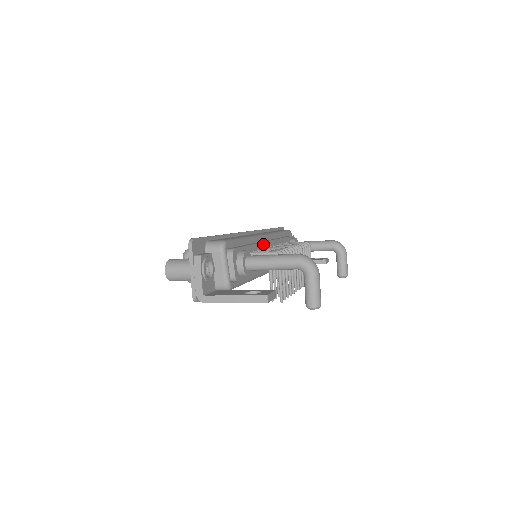
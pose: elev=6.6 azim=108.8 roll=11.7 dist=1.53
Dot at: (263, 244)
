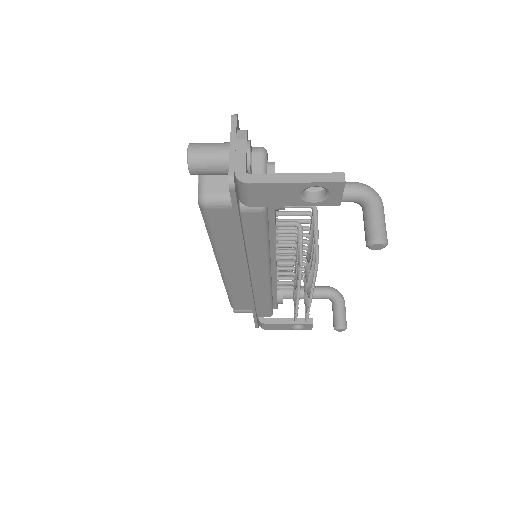
Dot at: occluded
